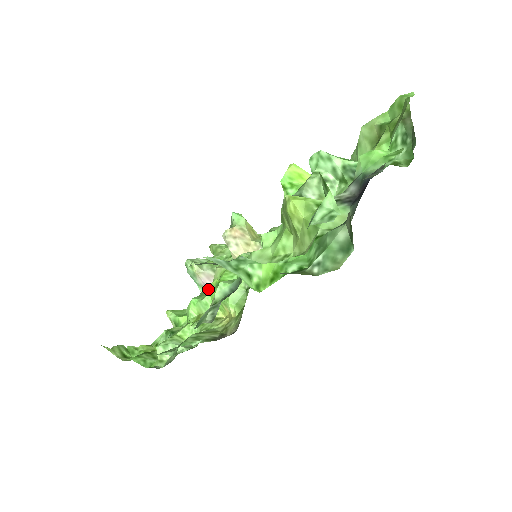
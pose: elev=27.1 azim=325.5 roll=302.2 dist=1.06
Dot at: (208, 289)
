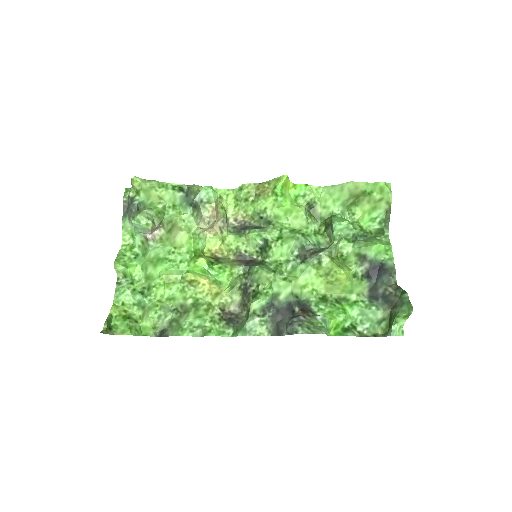
Dot at: (170, 250)
